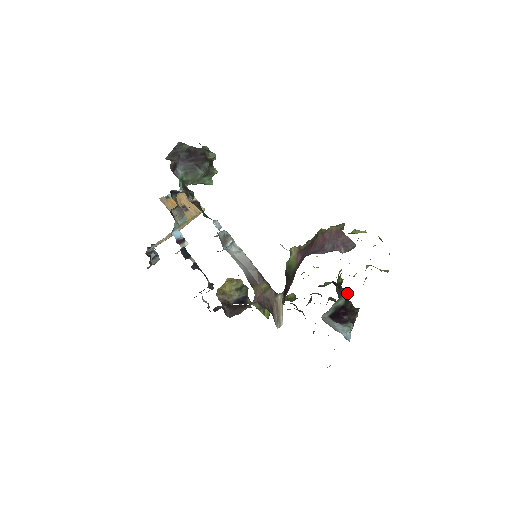
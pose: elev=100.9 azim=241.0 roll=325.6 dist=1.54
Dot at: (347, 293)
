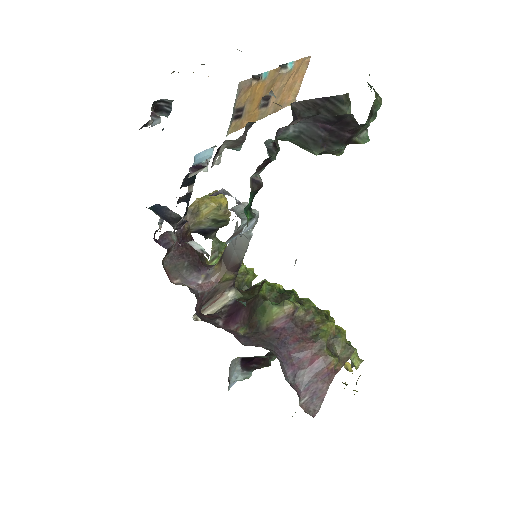
Dot at: occluded
